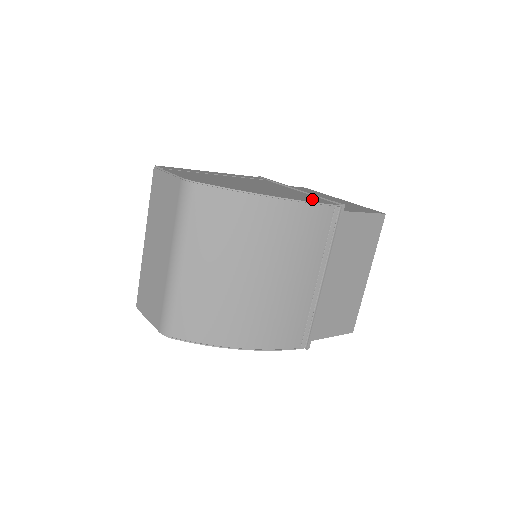
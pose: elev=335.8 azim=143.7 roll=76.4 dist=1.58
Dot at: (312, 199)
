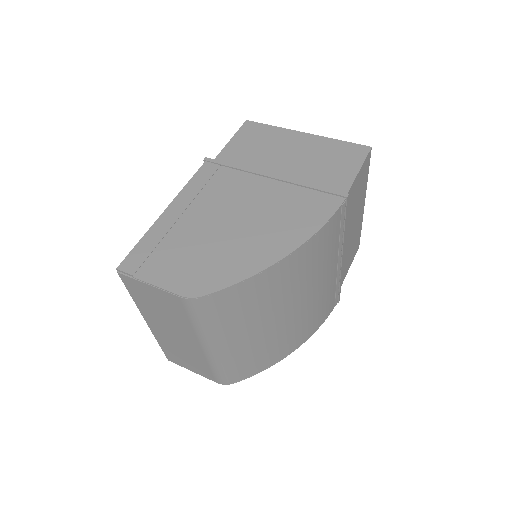
Dot at: (313, 210)
